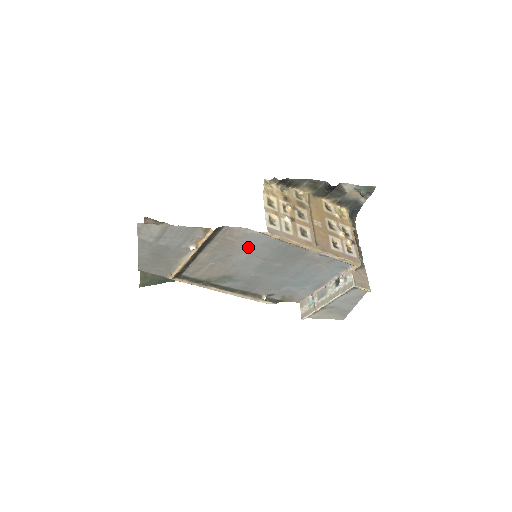
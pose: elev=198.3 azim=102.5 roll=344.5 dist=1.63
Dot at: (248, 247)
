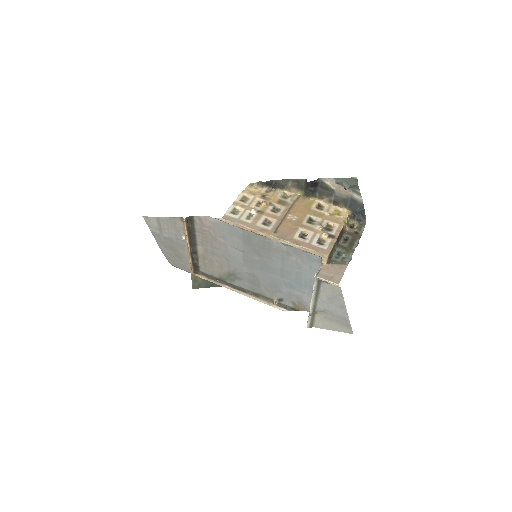
Dot at: (223, 237)
